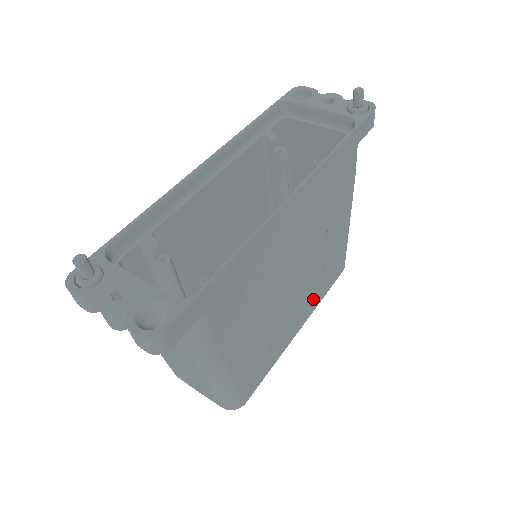
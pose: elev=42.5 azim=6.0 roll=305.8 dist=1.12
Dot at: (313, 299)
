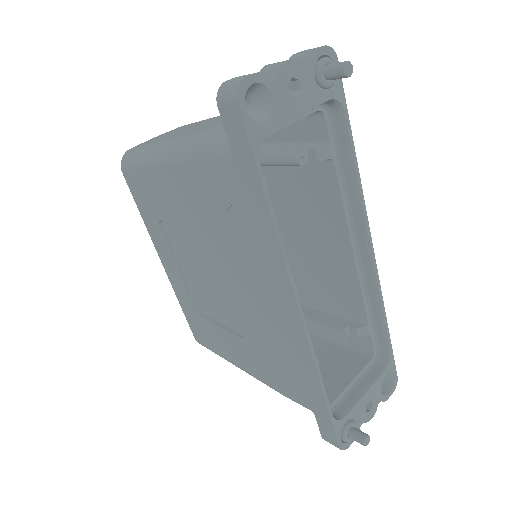
Dot at: occluded
